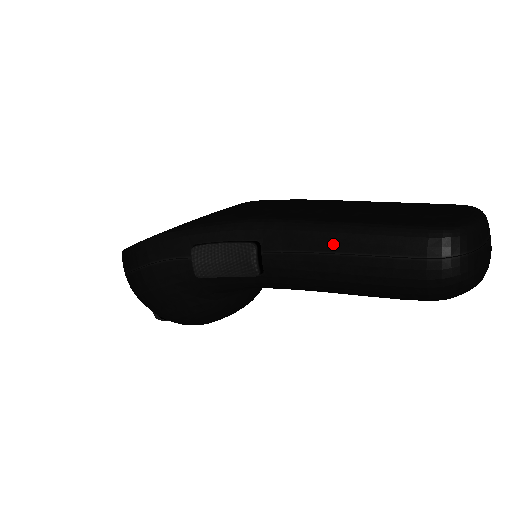
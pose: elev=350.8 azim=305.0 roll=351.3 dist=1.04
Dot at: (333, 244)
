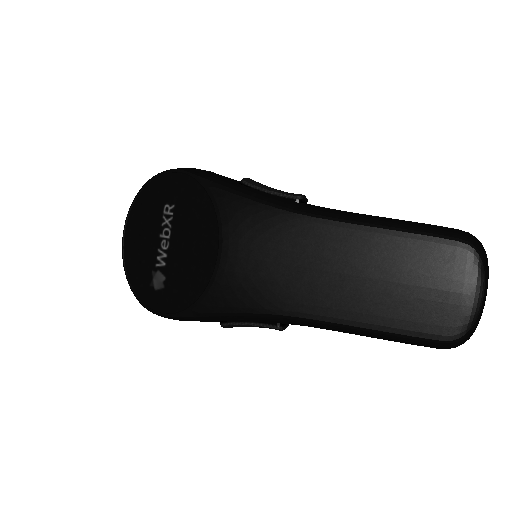
Dot at: occluded
